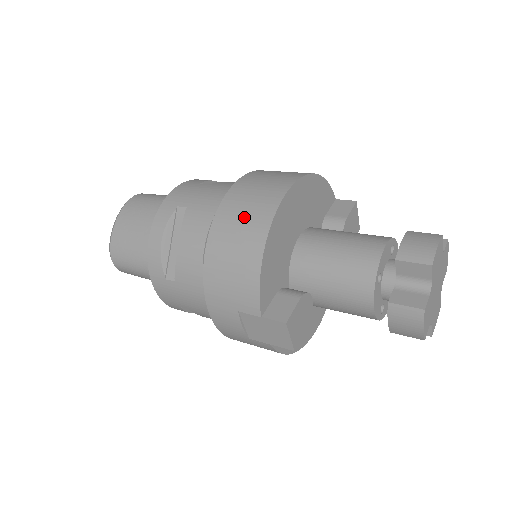
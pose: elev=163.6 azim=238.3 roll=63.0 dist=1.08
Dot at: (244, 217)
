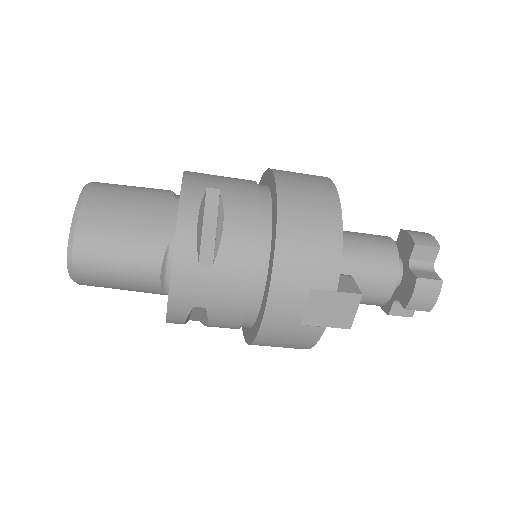
Dot at: (310, 197)
